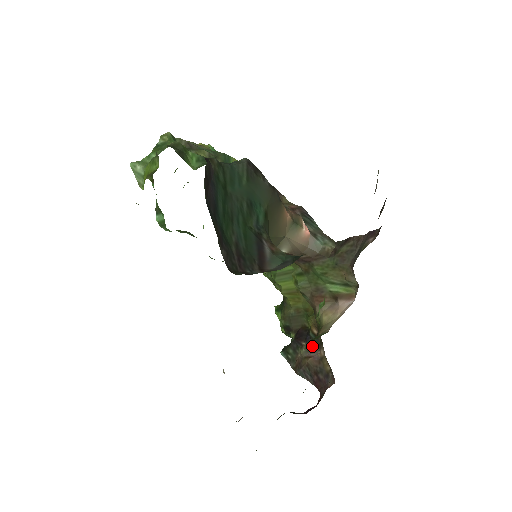
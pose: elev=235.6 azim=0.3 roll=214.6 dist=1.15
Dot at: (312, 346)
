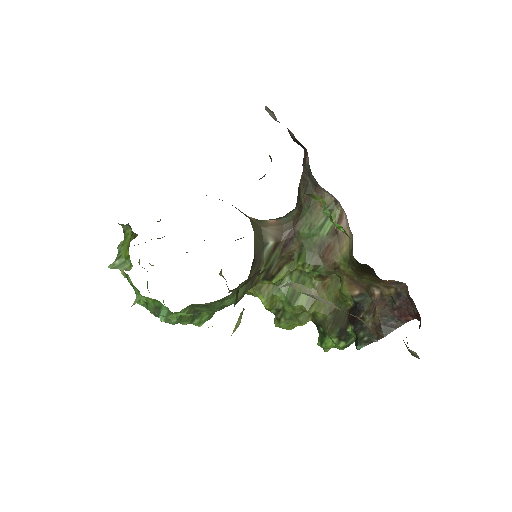
Dot at: (368, 306)
